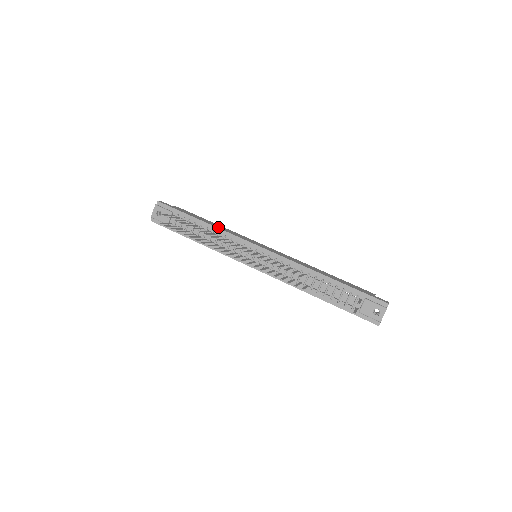
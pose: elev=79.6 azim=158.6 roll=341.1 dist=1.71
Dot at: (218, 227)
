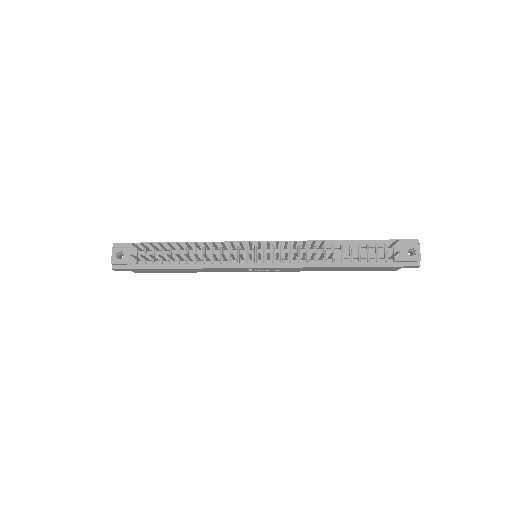
Dot at: (200, 242)
